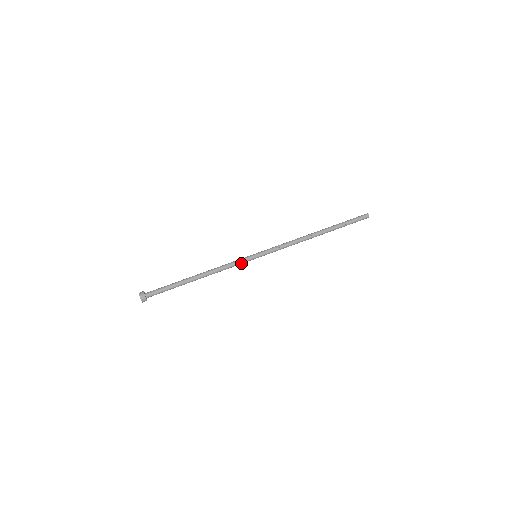
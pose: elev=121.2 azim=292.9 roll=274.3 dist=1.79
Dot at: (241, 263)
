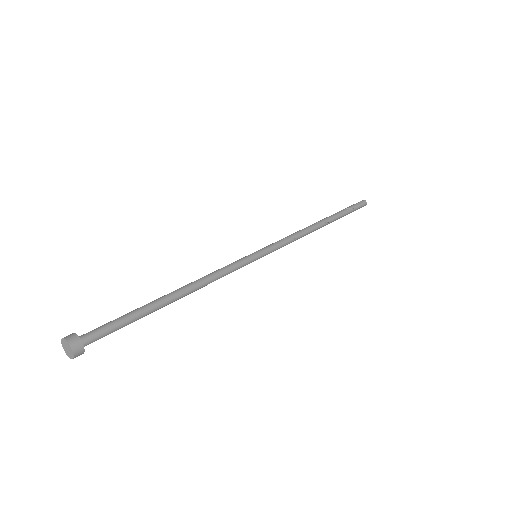
Dot at: (237, 263)
